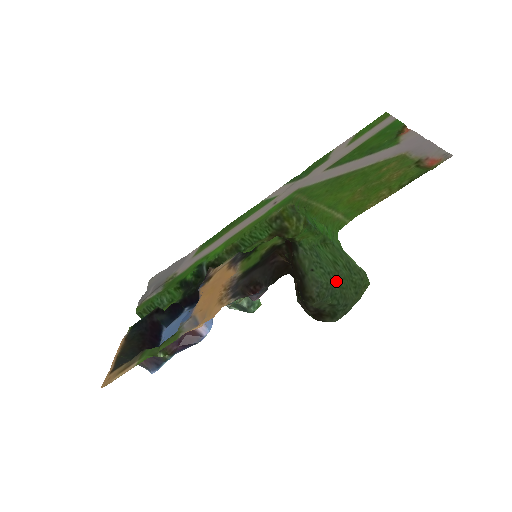
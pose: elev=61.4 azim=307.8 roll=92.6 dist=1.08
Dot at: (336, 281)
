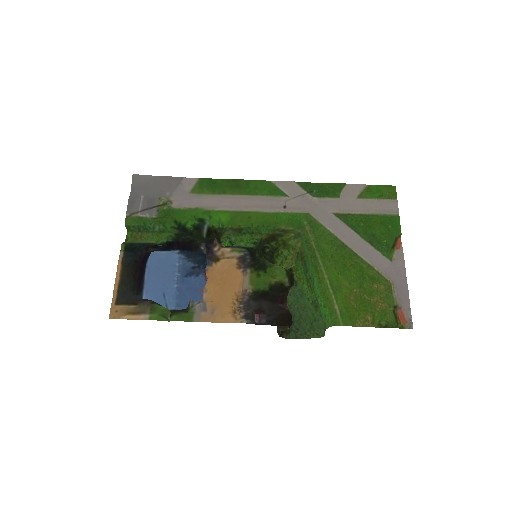
Dot at: (300, 310)
